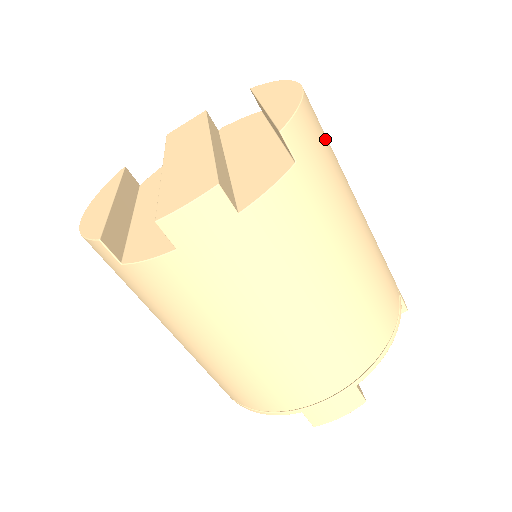
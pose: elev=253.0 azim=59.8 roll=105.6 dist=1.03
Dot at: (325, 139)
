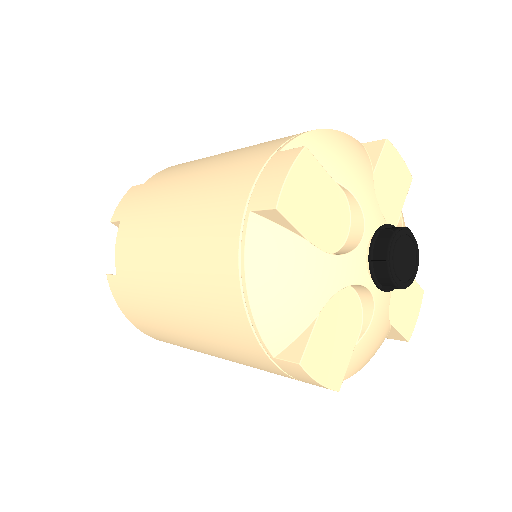
Dot at: occluded
